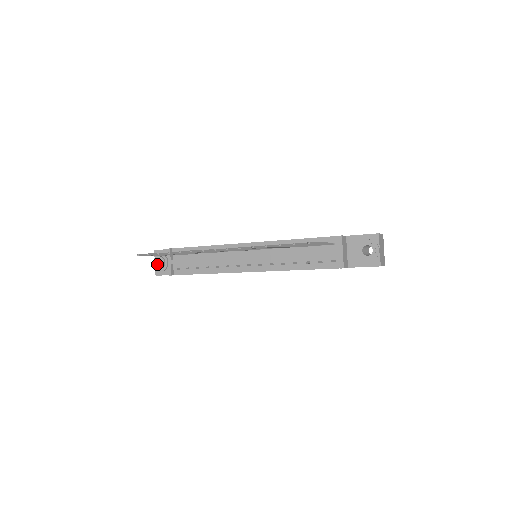
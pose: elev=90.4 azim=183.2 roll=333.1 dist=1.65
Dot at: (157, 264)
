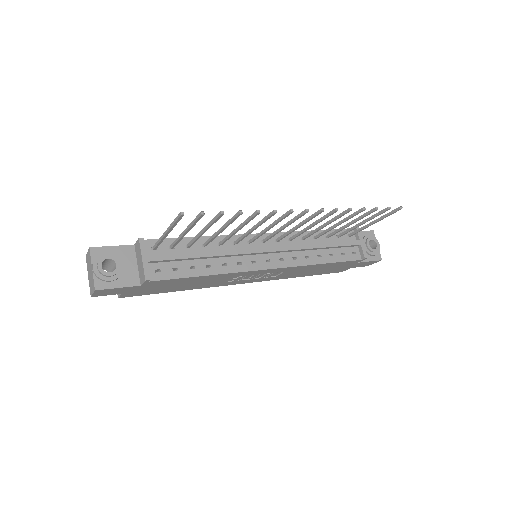
Dot at: (101, 269)
